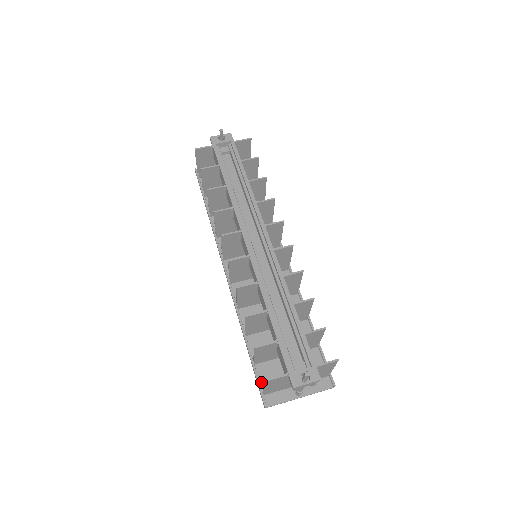
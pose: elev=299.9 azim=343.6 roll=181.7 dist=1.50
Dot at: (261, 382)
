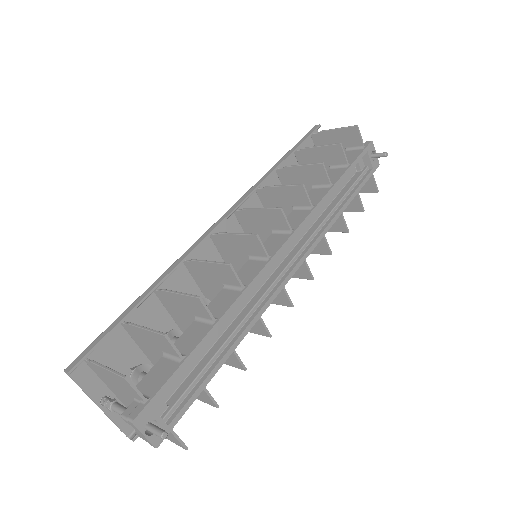
Dot at: (99, 344)
